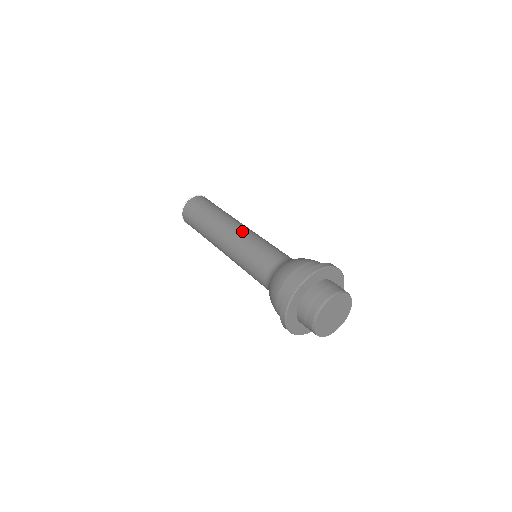
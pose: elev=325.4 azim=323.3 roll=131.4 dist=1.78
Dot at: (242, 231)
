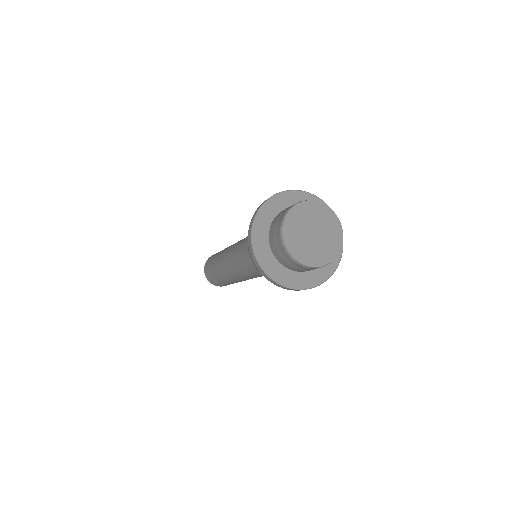
Dot at: occluded
